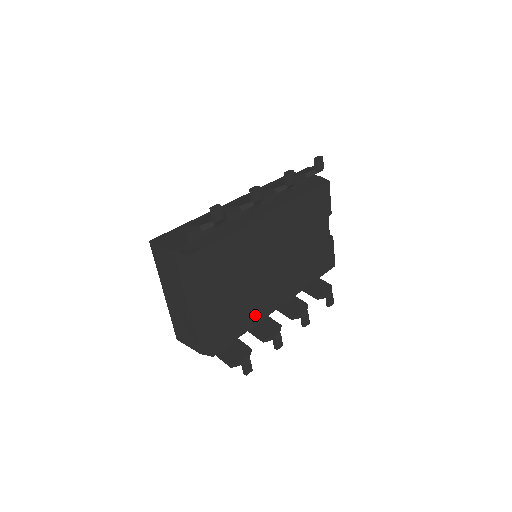
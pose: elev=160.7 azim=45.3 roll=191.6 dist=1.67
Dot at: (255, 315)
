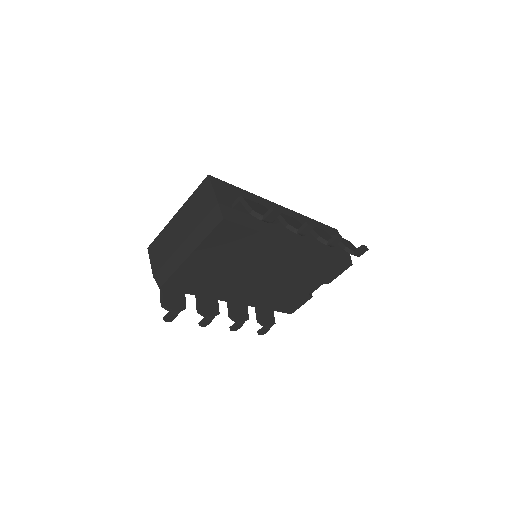
Dot at: (213, 292)
